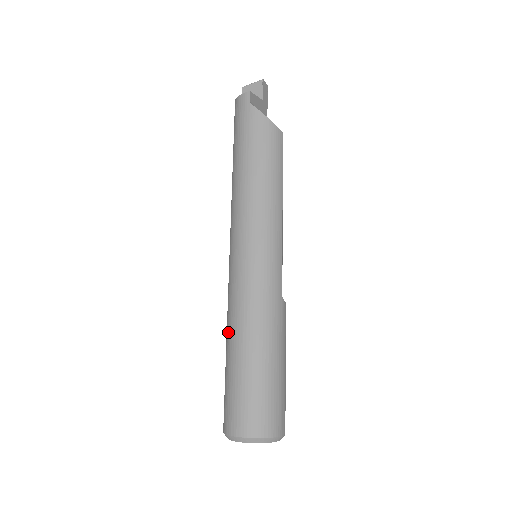
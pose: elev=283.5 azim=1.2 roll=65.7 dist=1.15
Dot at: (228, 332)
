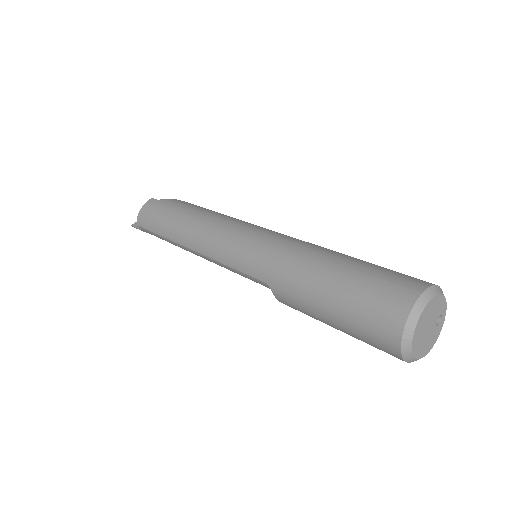
Dot at: (301, 276)
